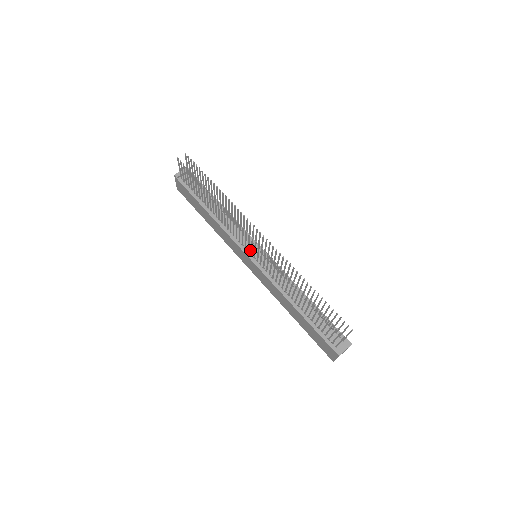
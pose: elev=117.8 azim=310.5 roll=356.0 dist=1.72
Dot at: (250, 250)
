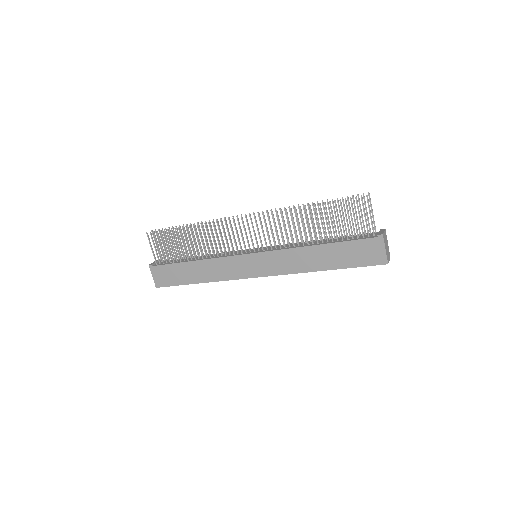
Dot at: (247, 252)
